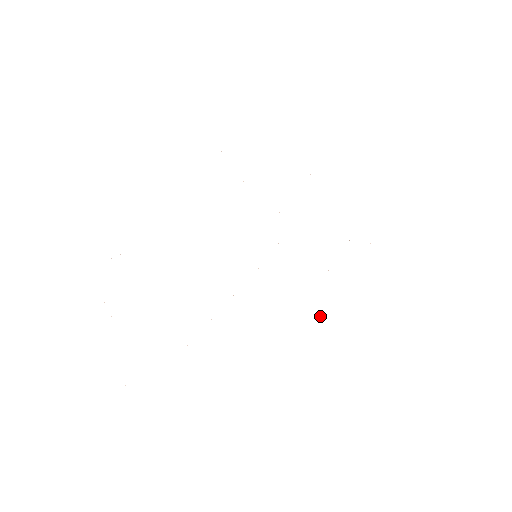
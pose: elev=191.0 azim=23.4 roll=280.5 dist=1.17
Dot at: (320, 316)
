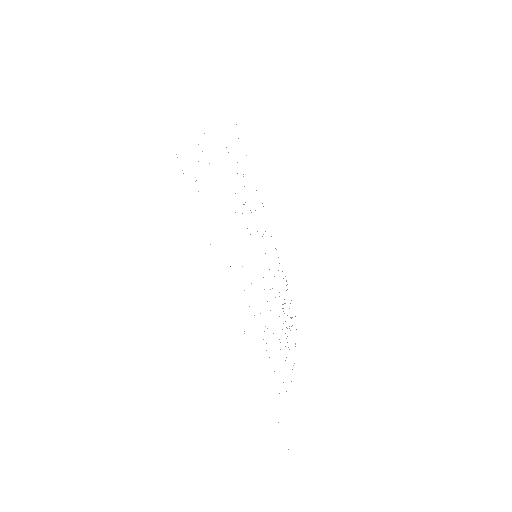
Dot at: occluded
